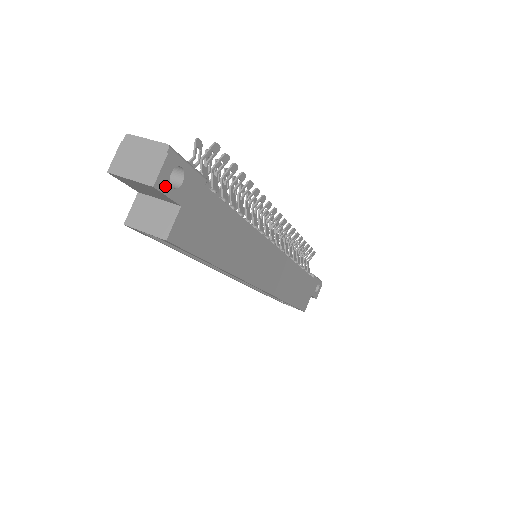
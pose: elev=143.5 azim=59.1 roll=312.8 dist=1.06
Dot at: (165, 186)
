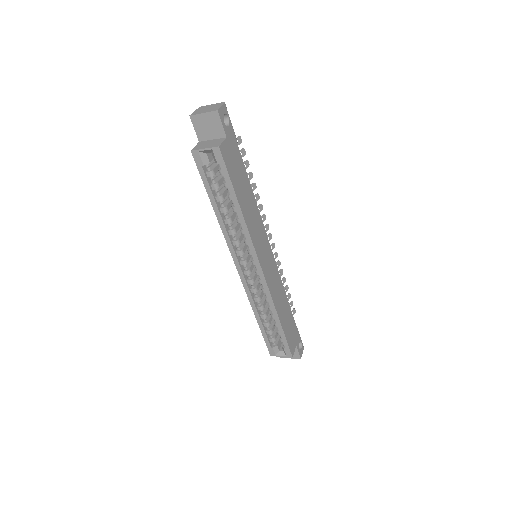
Dot at: (222, 117)
